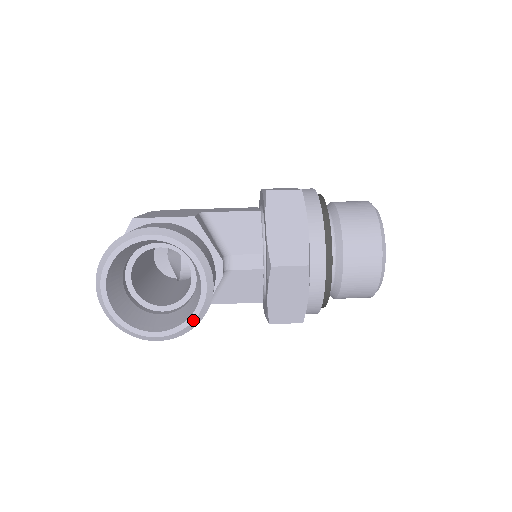
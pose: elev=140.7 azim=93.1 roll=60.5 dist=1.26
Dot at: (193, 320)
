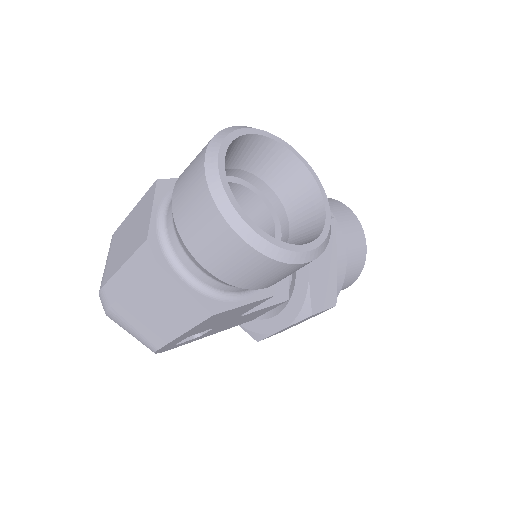
Dot at: (329, 225)
